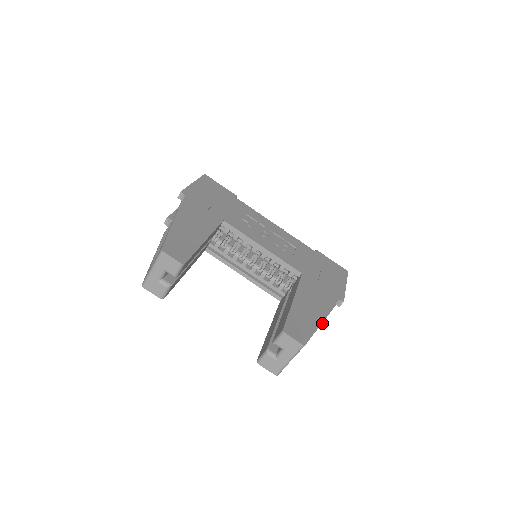
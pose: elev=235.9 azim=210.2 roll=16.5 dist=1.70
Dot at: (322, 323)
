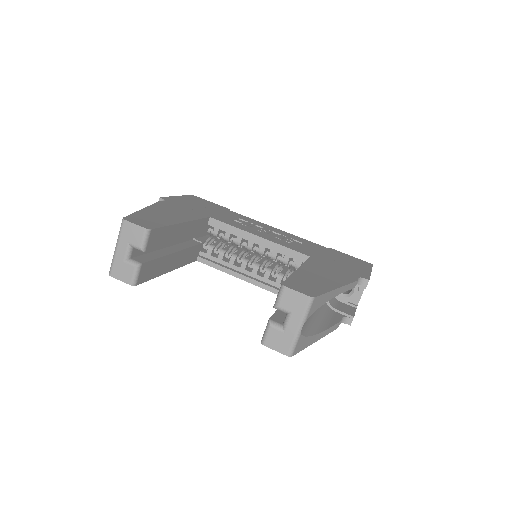
Dot at: (351, 317)
